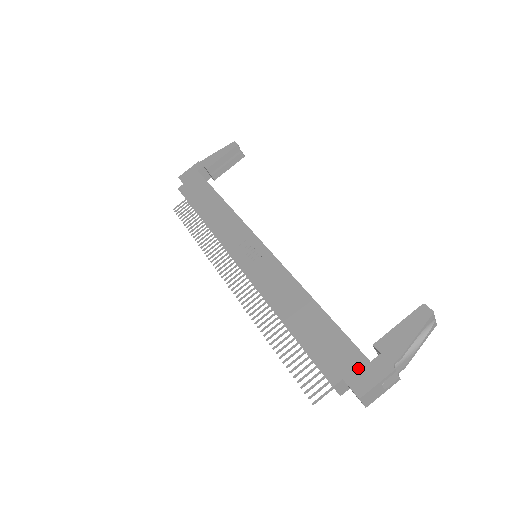
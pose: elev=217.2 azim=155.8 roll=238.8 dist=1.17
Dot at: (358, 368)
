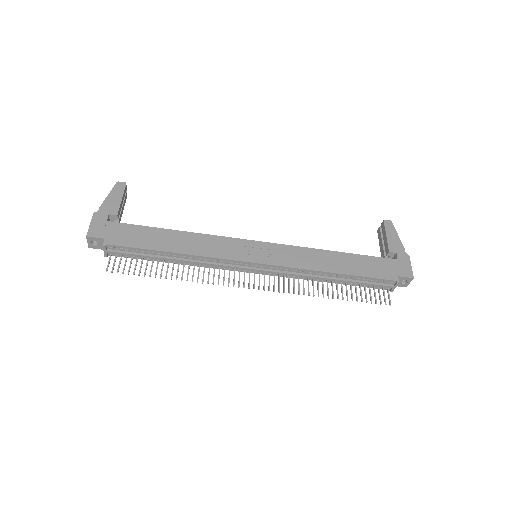
Dot at: (397, 266)
